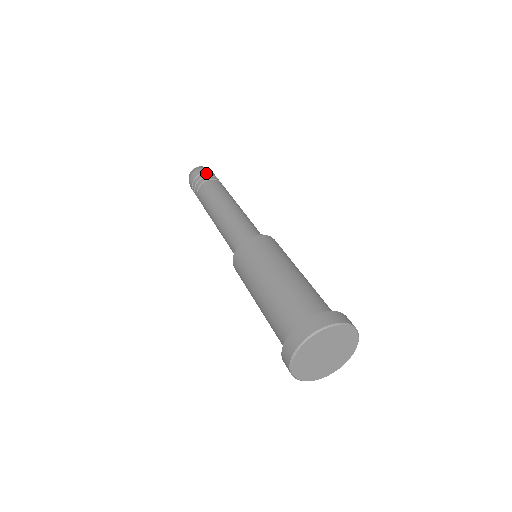
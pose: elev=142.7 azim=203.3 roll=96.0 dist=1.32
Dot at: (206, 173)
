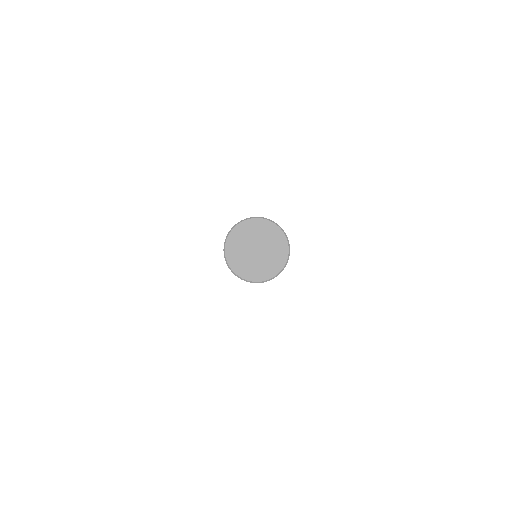
Dot at: occluded
